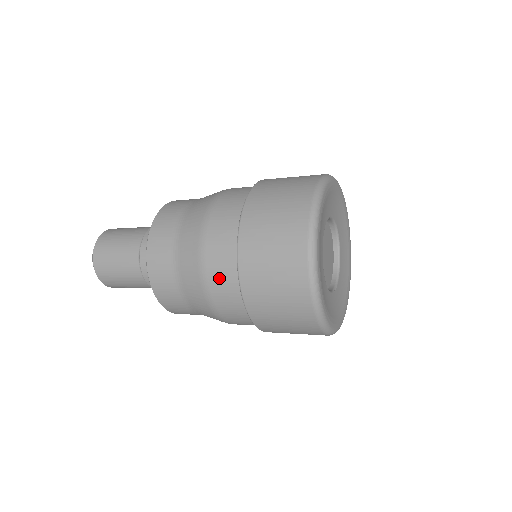
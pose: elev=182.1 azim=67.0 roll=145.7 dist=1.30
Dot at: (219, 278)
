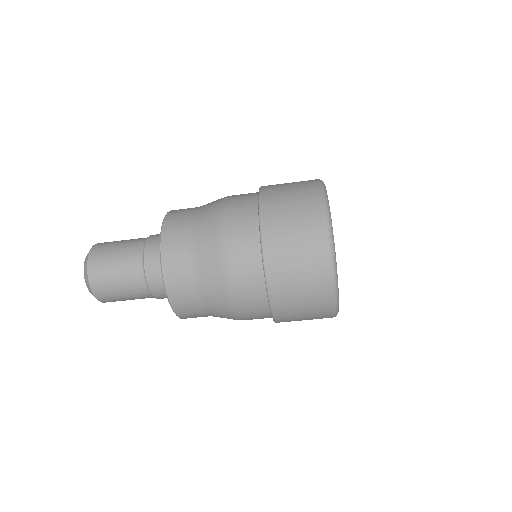
Dot at: (239, 241)
